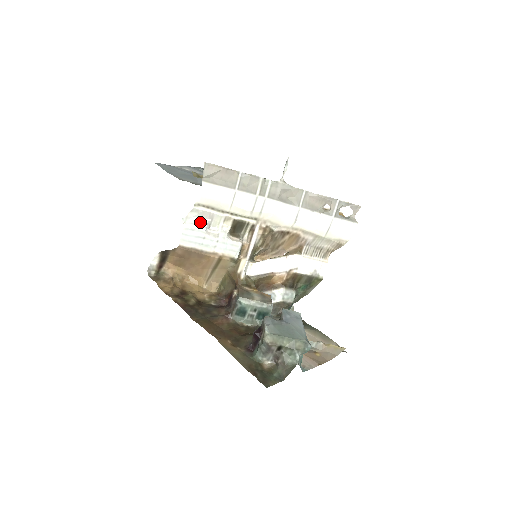
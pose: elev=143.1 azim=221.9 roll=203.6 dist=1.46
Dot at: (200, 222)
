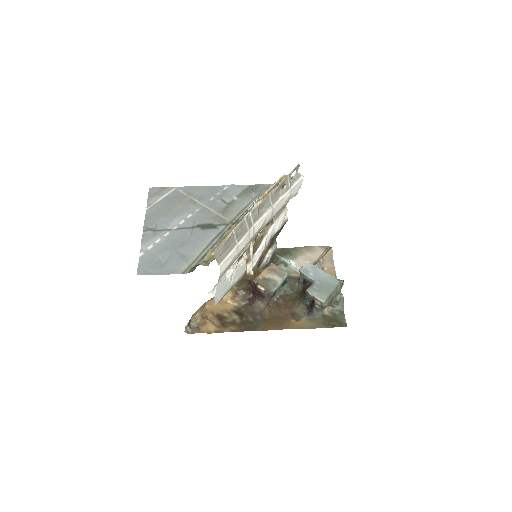
Dot at: (221, 282)
